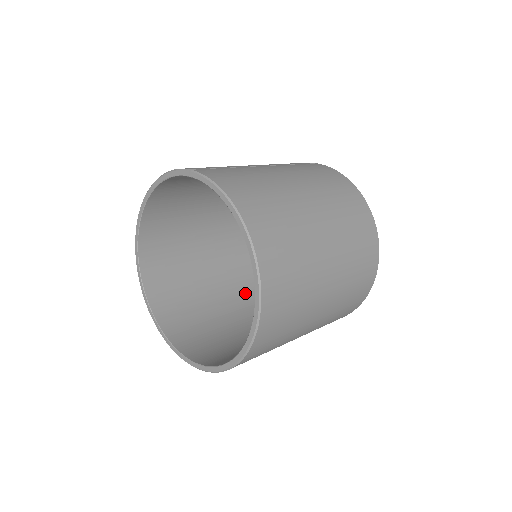
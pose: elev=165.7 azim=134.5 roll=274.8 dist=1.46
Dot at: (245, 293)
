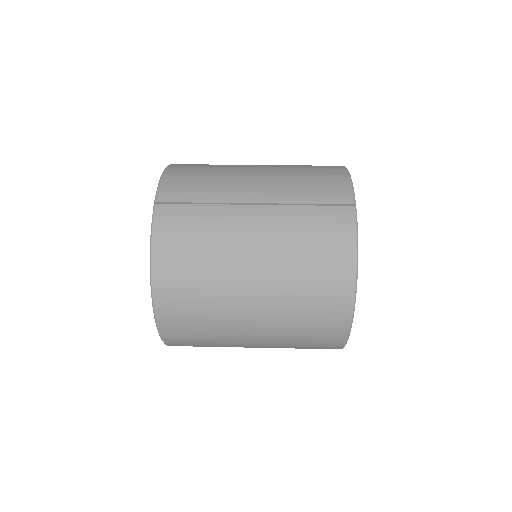
Dot at: occluded
